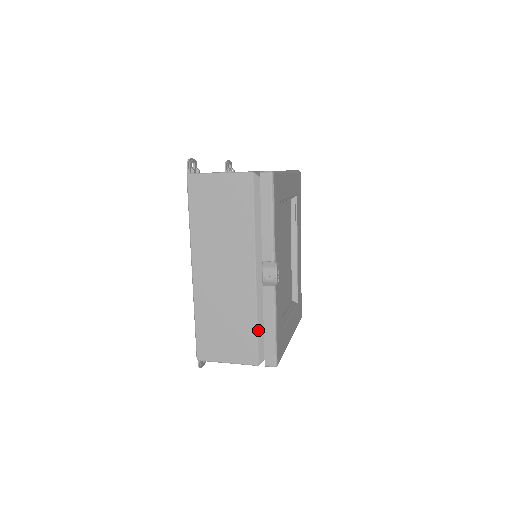
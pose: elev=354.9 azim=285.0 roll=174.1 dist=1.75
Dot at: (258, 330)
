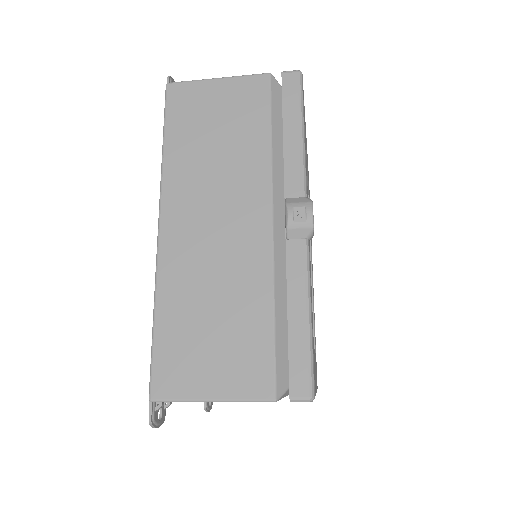
Dot at: (276, 325)
